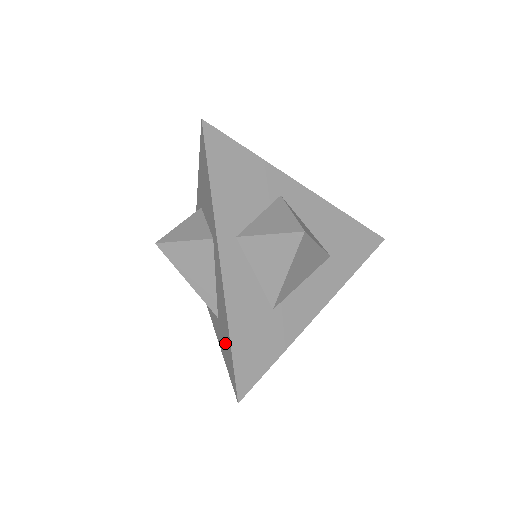
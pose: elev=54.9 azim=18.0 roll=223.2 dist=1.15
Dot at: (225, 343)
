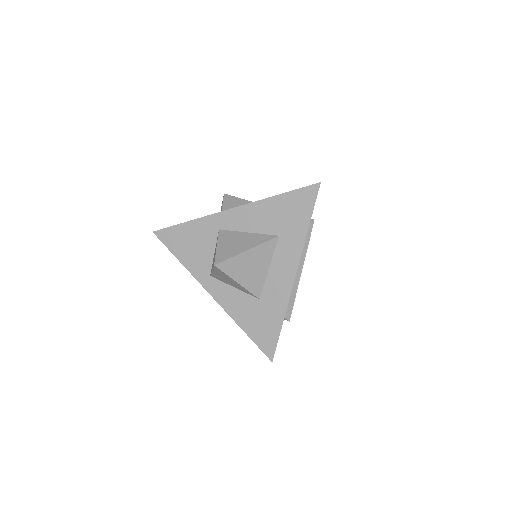
Dot at: occluded
